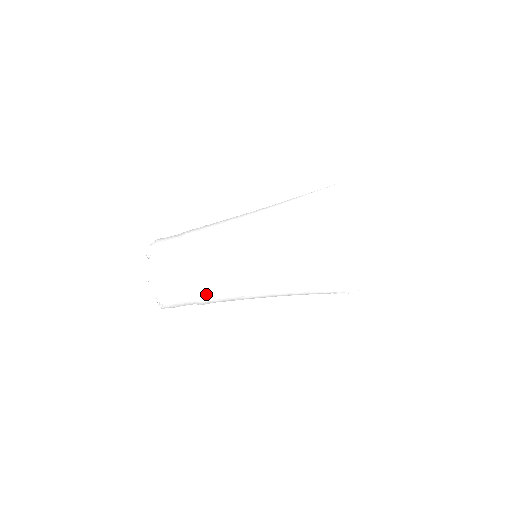
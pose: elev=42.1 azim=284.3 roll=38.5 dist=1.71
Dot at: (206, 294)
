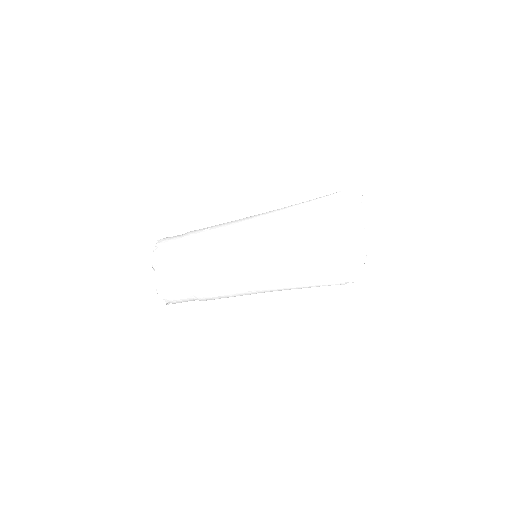
Dot at: (211, 298)
